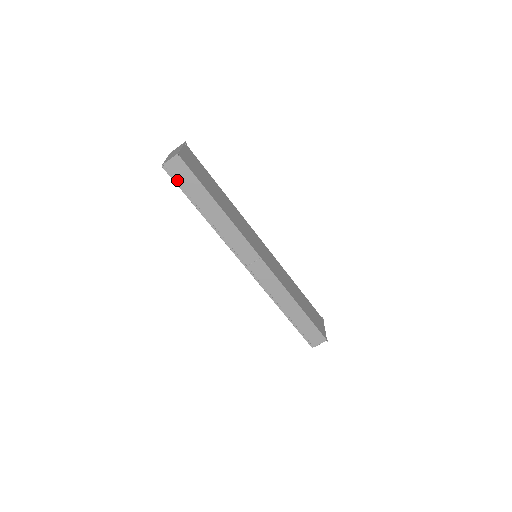
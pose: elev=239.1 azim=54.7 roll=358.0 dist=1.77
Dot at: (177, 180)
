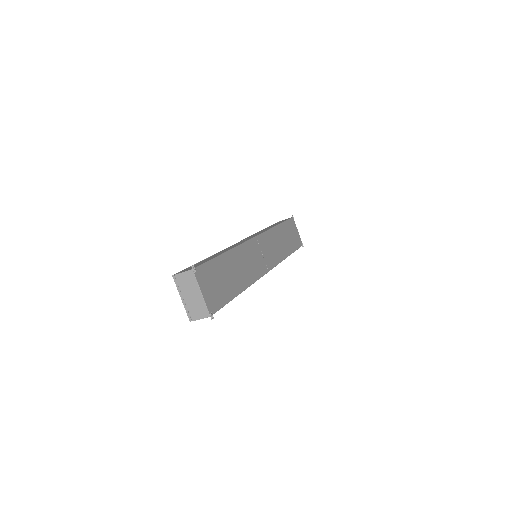
Dot at: occluded
